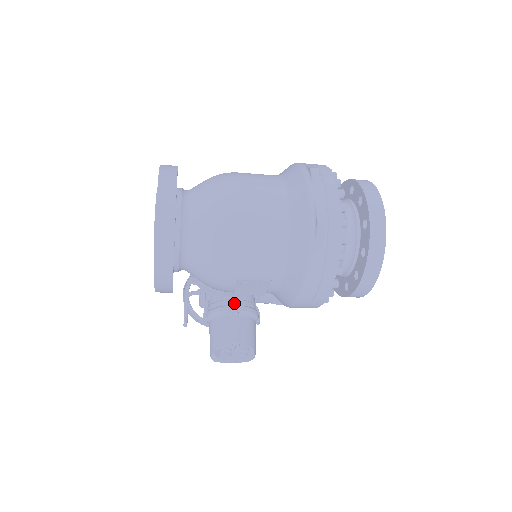
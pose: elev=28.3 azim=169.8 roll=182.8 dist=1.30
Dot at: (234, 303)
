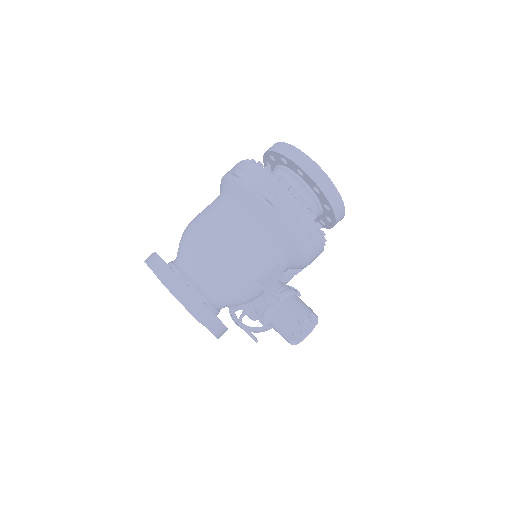
Dot at: (272, 298)
